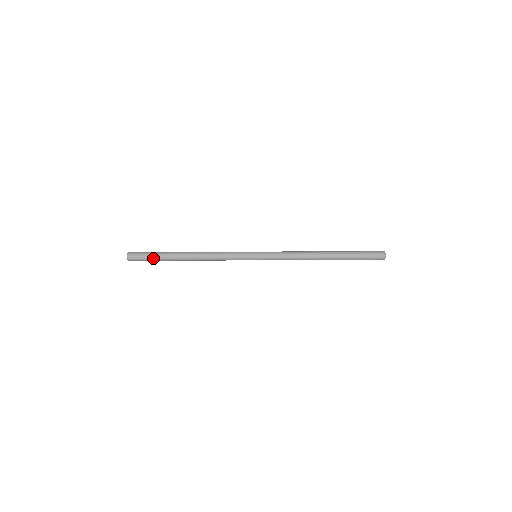
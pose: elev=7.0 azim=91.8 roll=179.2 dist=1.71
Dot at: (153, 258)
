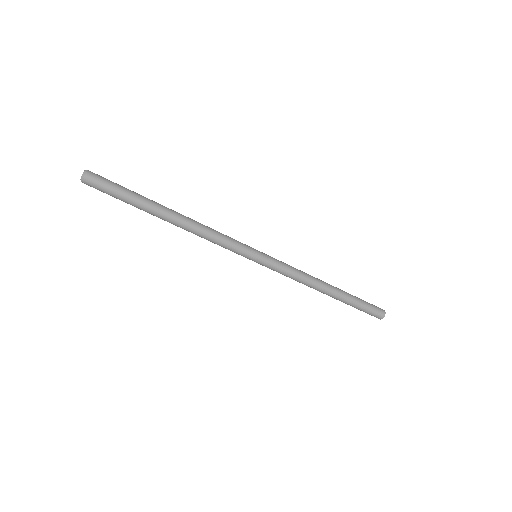
Dot at: (124, 193)
